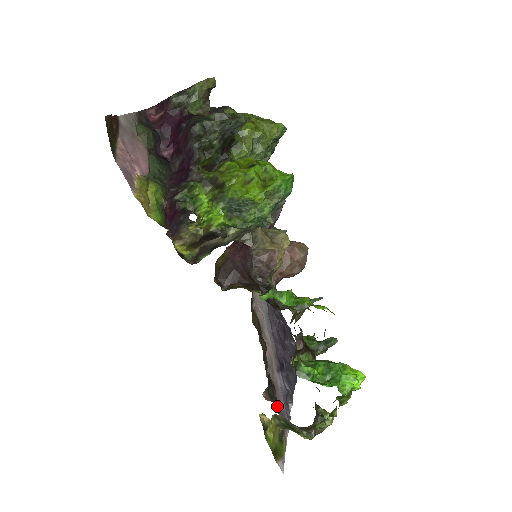
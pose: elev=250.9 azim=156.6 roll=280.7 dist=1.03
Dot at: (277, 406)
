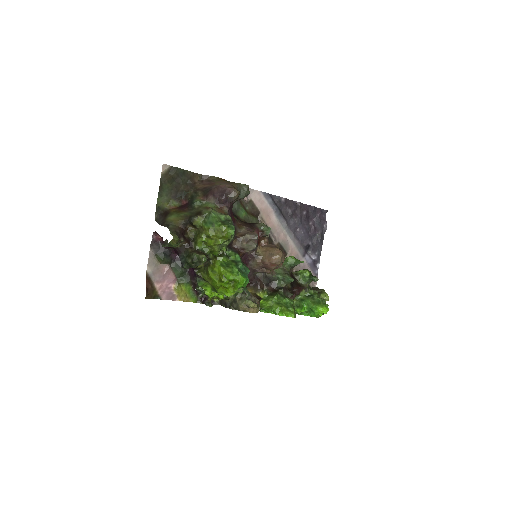
Dot at: occluded
